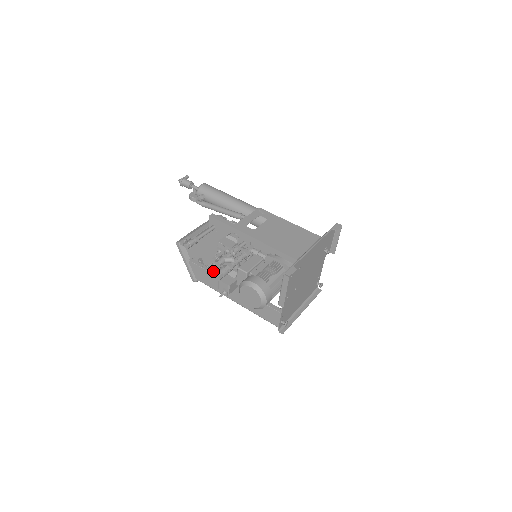
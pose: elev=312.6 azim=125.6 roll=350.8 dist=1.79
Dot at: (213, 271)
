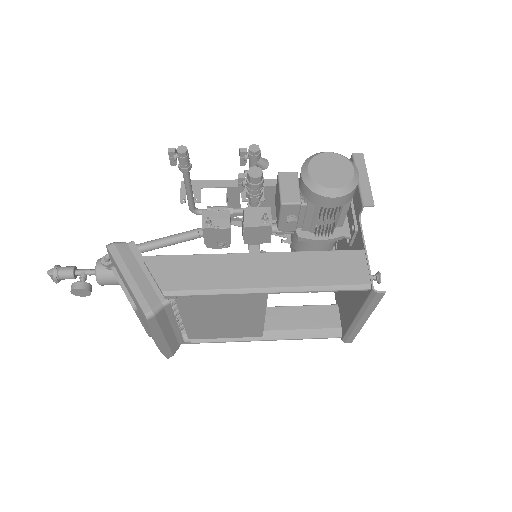
Dot at: (242, 173)
